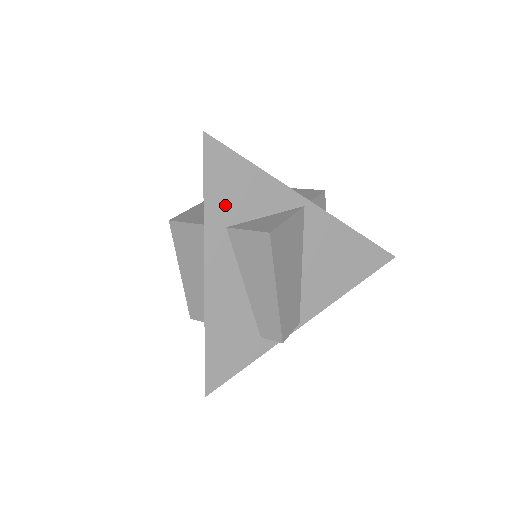
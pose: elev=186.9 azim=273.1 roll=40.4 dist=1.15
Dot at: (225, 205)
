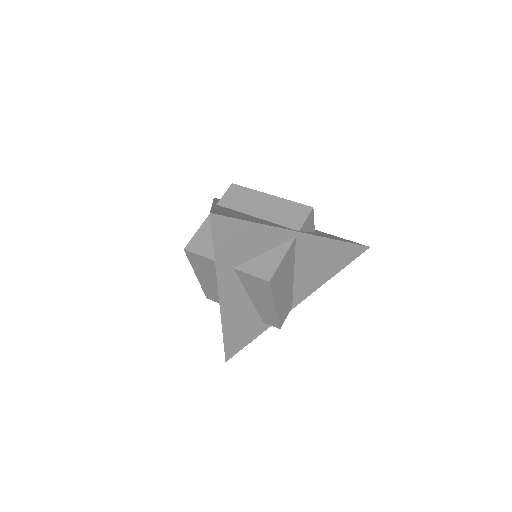
Dot at: (232, 255)
